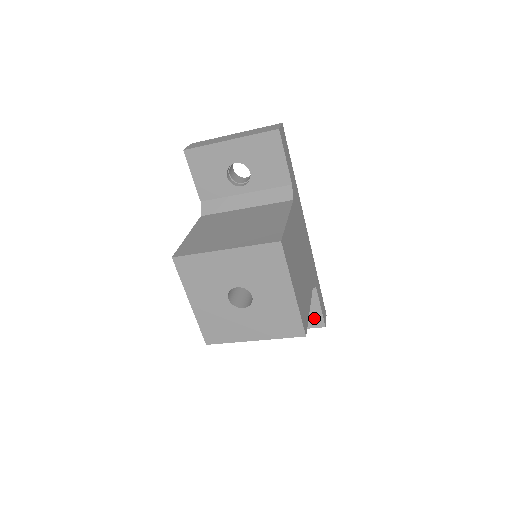
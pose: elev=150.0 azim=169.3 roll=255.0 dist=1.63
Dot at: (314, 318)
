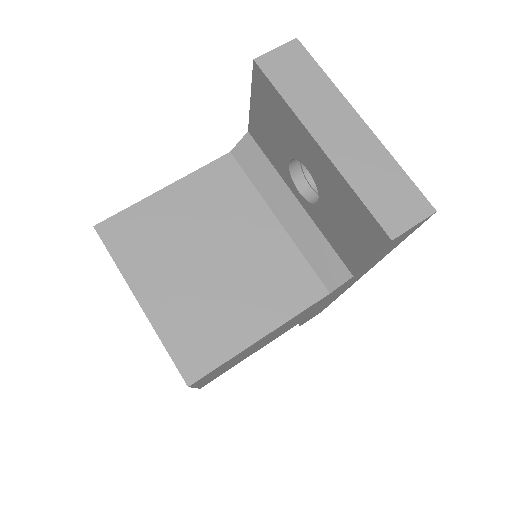
Dot at: occluded
